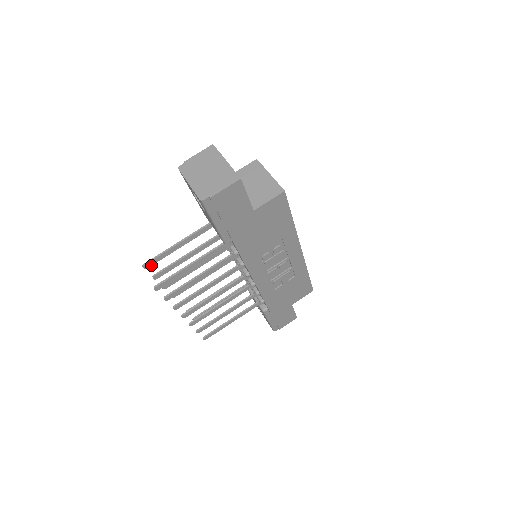
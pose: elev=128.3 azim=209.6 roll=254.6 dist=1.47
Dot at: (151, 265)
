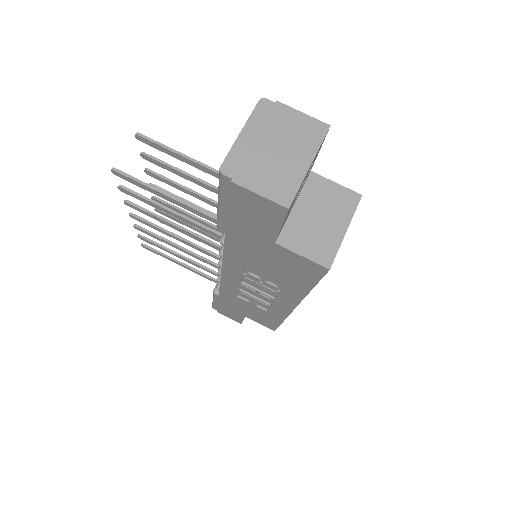
Dot at: (146, 143)
